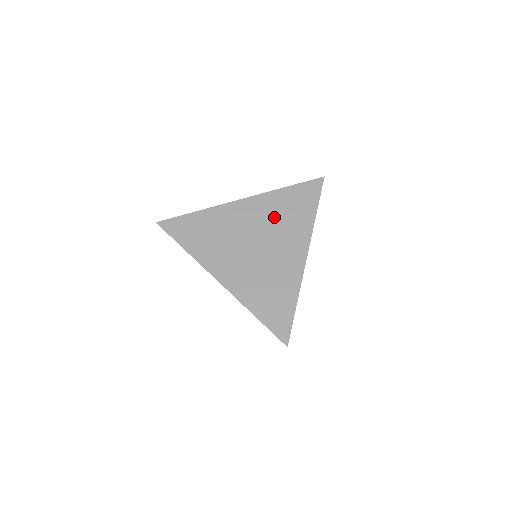
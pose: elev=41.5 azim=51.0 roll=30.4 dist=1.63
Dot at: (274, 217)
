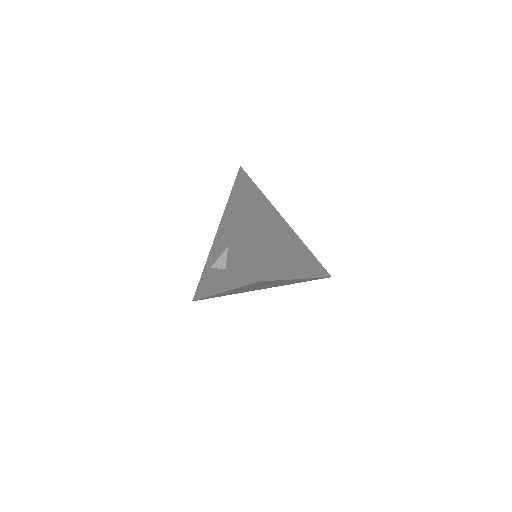
Dot at: (297, 248)
